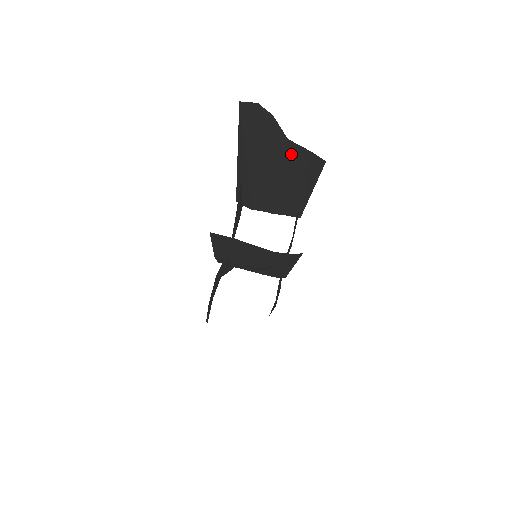
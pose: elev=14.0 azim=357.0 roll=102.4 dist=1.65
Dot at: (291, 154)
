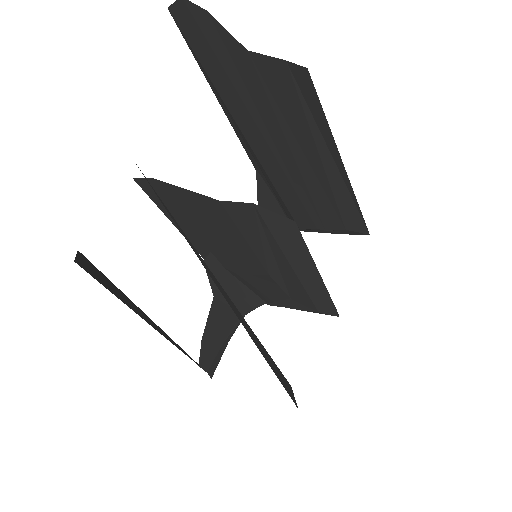
Dot at: (269, 82)
